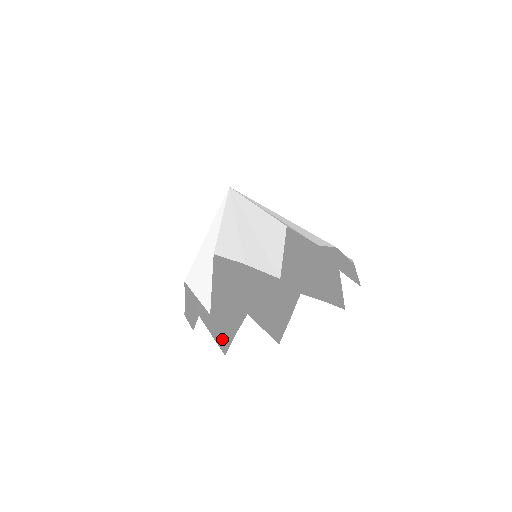
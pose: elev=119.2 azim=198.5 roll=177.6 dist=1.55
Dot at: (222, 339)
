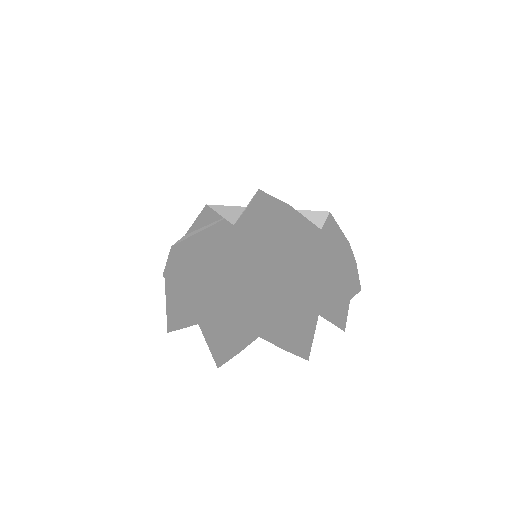
Dot at: (174, 315)
